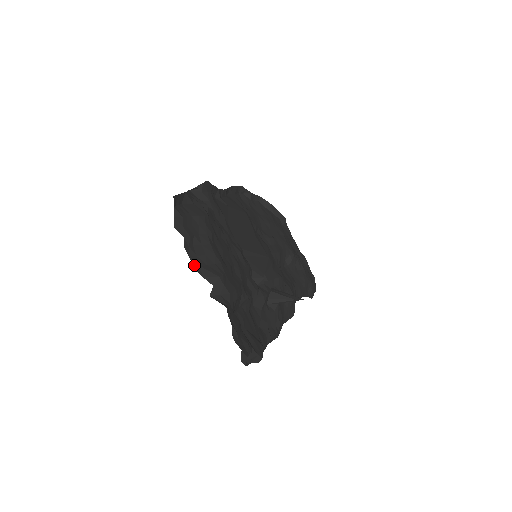
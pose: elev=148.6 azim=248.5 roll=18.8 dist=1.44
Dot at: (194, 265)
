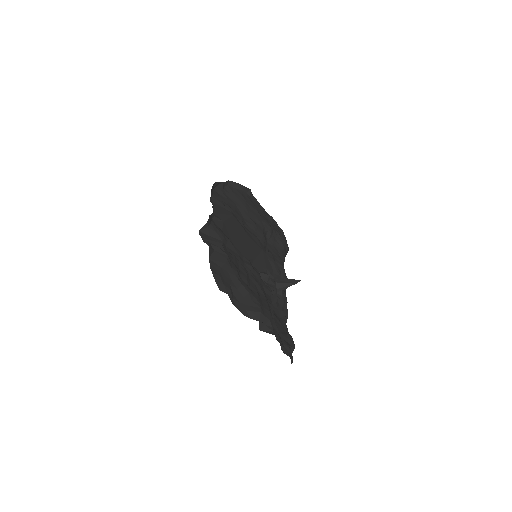
Dot at: (242, 313)
